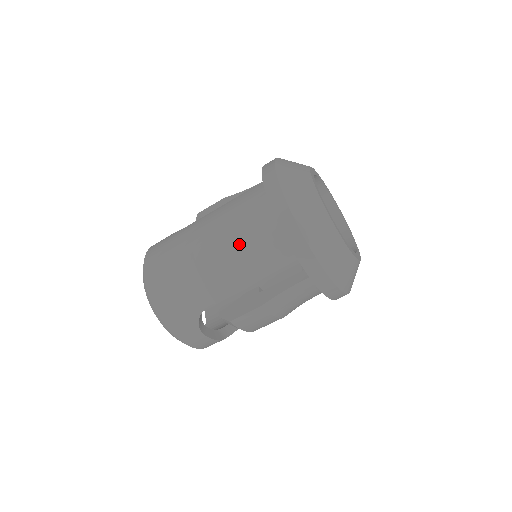
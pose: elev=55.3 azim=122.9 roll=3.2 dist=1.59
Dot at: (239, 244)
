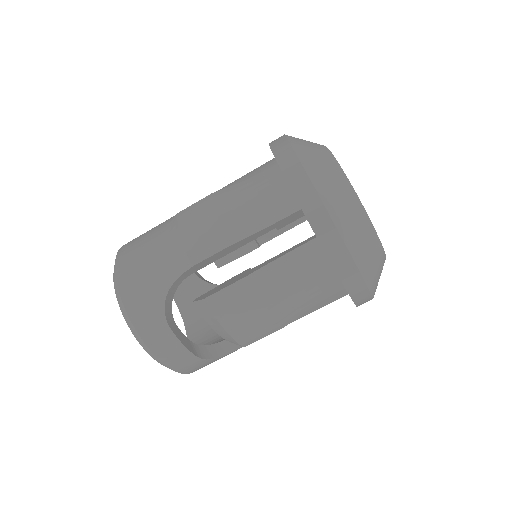
Dot at: (230, 197)
